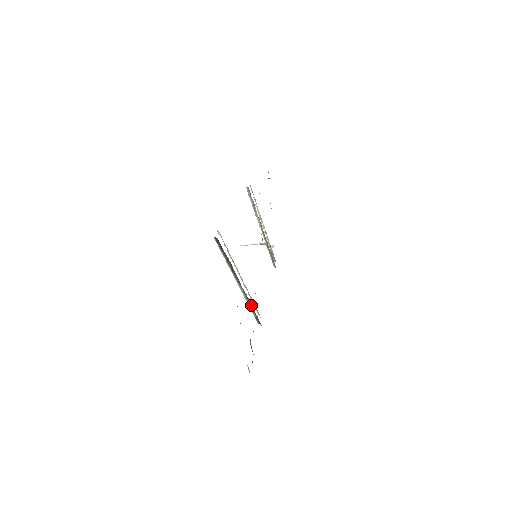
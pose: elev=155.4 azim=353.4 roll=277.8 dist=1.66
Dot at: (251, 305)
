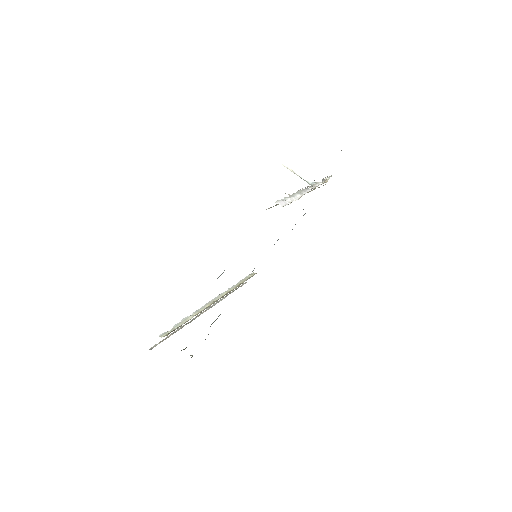
Dot at: occluded
